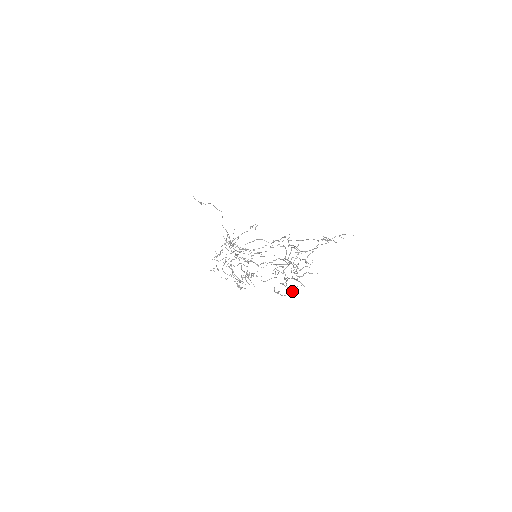
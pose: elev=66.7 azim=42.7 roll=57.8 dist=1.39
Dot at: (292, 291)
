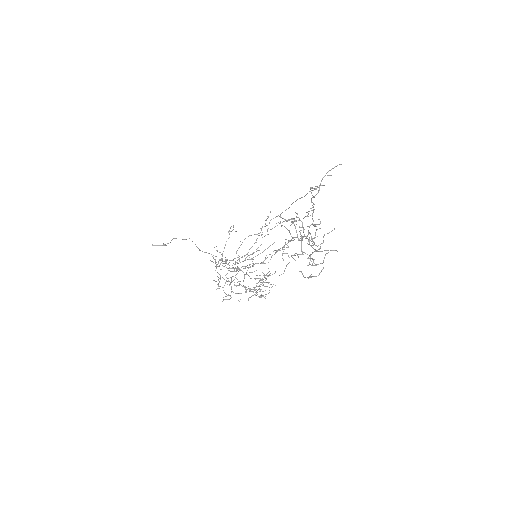
Dot at: occluded
